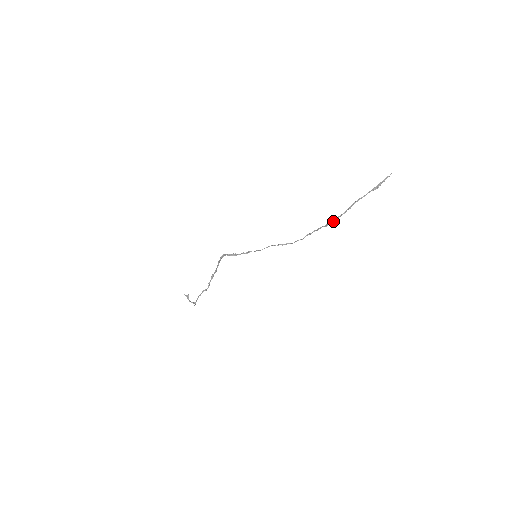
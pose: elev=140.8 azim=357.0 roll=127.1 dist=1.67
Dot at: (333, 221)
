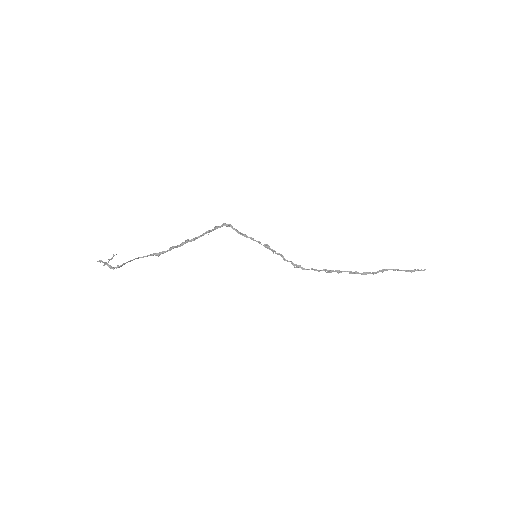
Dot at: (360, 273)
